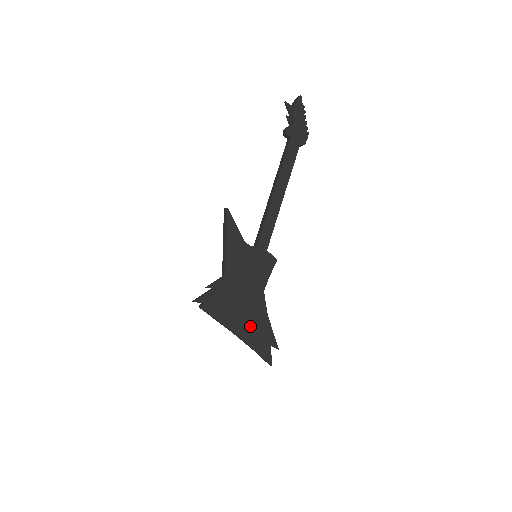
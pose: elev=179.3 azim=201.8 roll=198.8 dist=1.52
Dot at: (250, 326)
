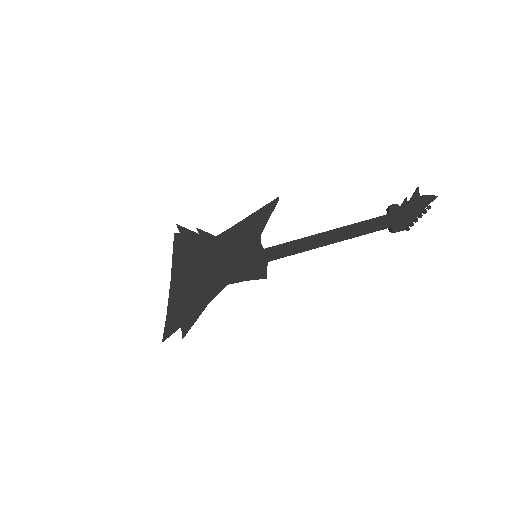
Dot at: (187, 293)
